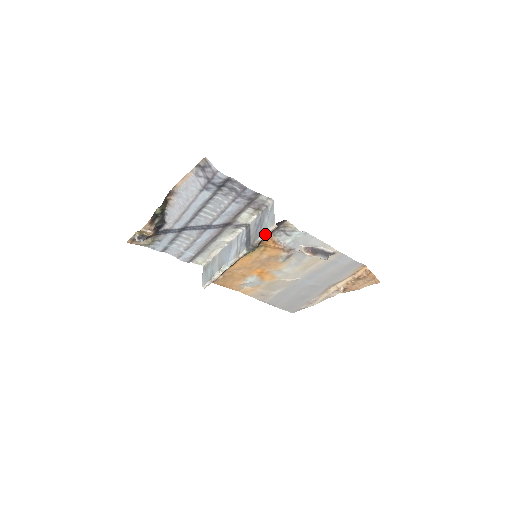
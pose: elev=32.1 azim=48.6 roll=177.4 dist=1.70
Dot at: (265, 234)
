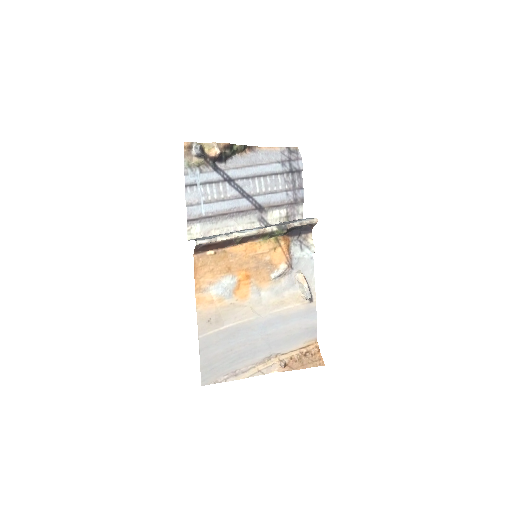
Dot at: (303, 221)
